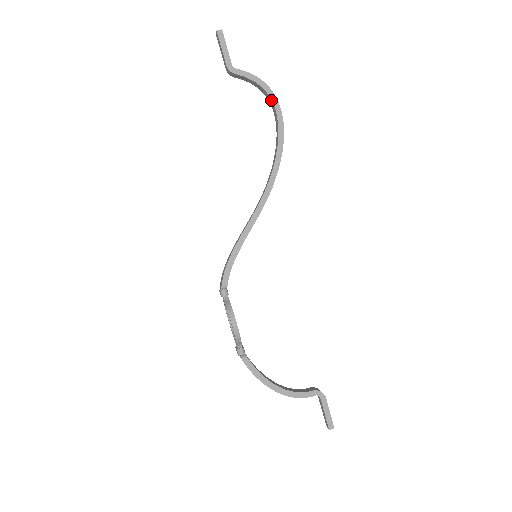
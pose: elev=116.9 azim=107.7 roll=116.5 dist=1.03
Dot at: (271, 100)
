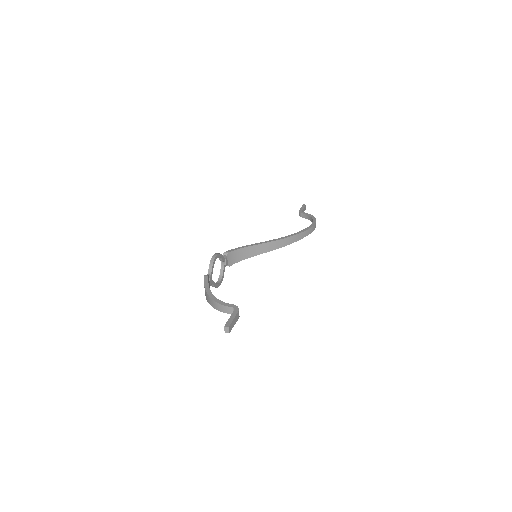
Dot at: (313, 221)
